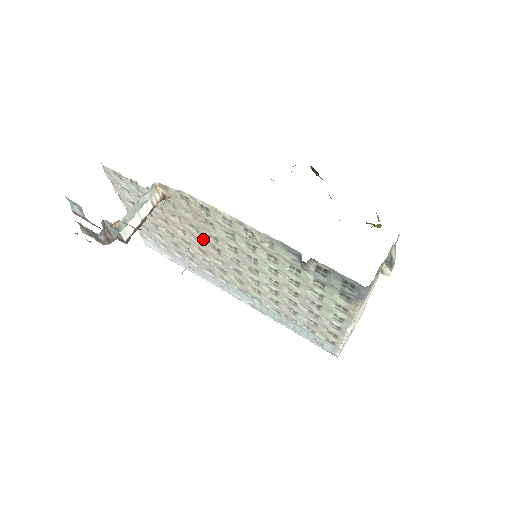
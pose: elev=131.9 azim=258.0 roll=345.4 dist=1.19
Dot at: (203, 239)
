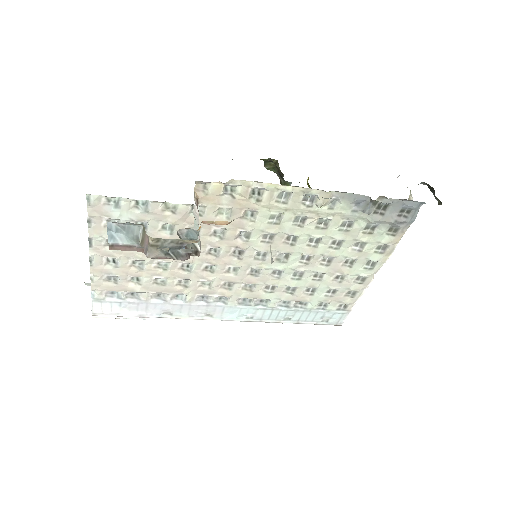
Dot at: (225, 246)
